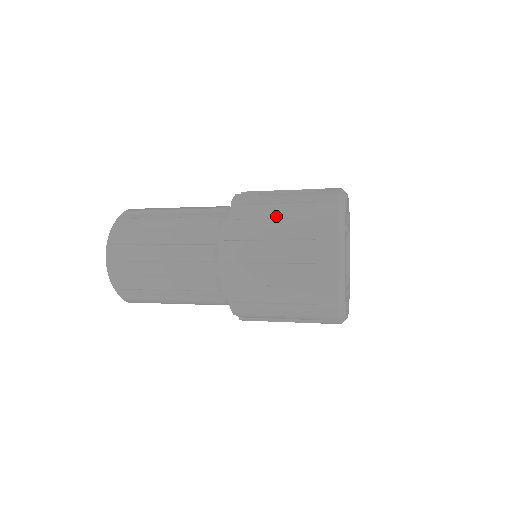
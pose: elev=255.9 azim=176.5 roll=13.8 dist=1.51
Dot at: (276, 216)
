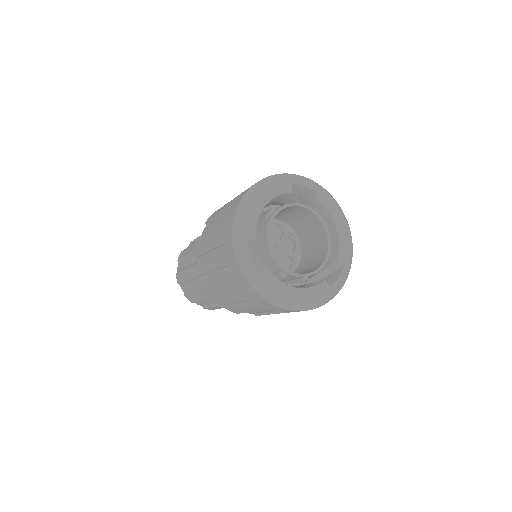
Dot at: occluded
